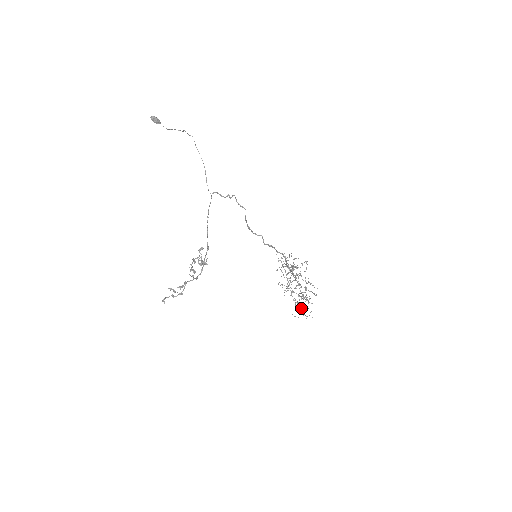
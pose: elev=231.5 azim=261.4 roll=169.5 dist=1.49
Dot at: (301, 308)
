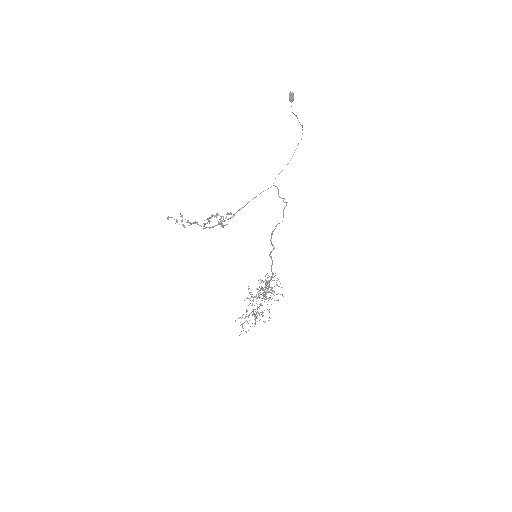
Dot at: occluded
